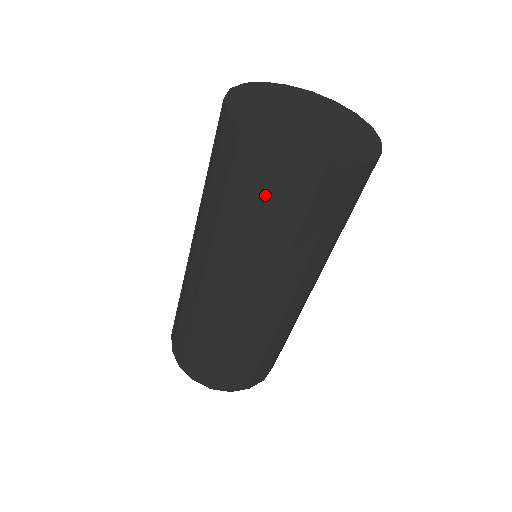
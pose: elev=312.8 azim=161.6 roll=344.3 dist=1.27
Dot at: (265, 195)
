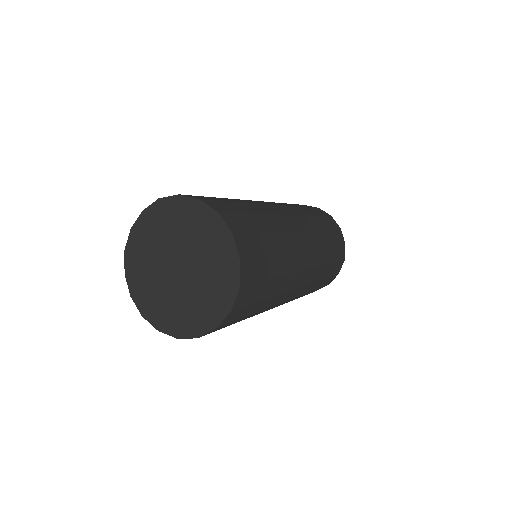
Dot at: occluded
